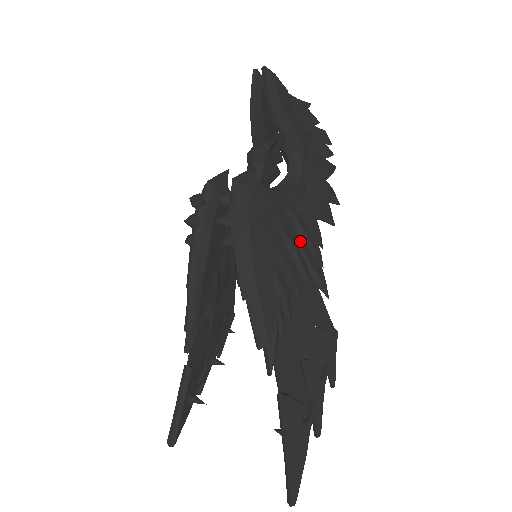
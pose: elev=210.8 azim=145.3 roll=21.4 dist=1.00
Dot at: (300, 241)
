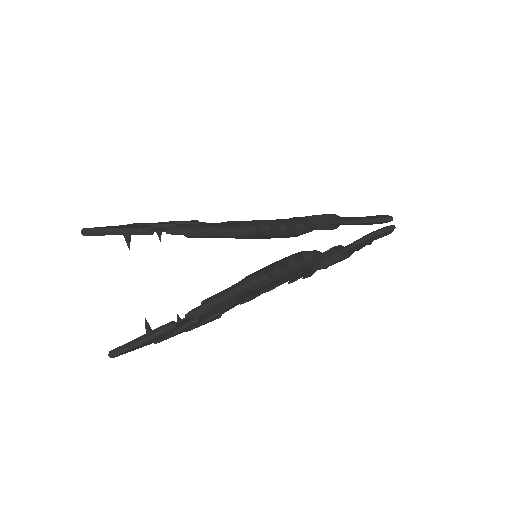
Dot at: (276, 284)
